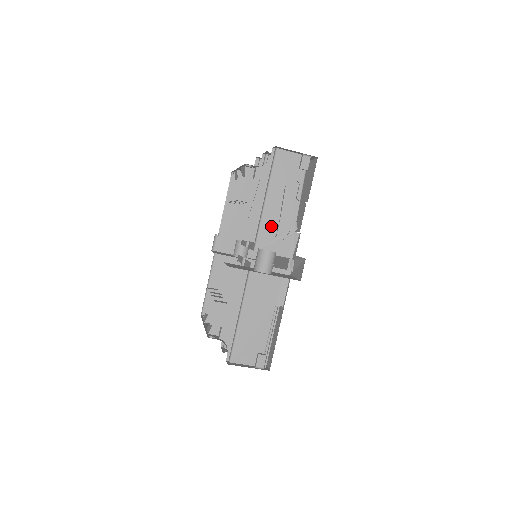
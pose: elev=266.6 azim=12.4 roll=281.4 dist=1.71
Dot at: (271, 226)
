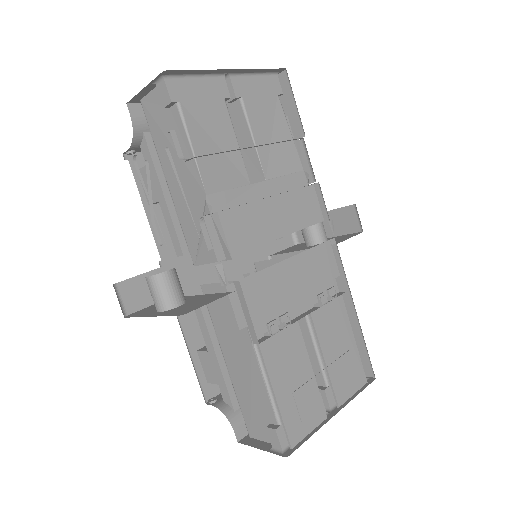
Dot at: (189, 220)
